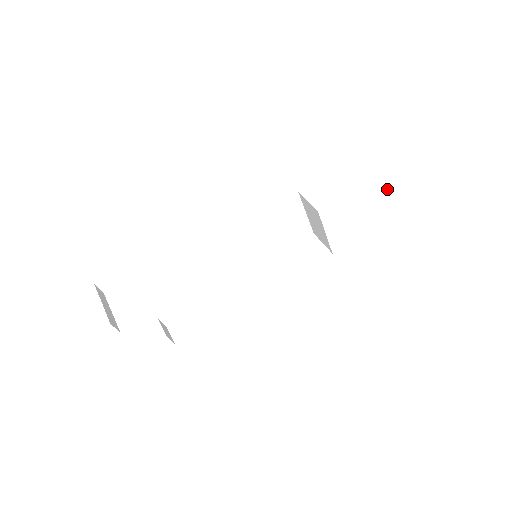
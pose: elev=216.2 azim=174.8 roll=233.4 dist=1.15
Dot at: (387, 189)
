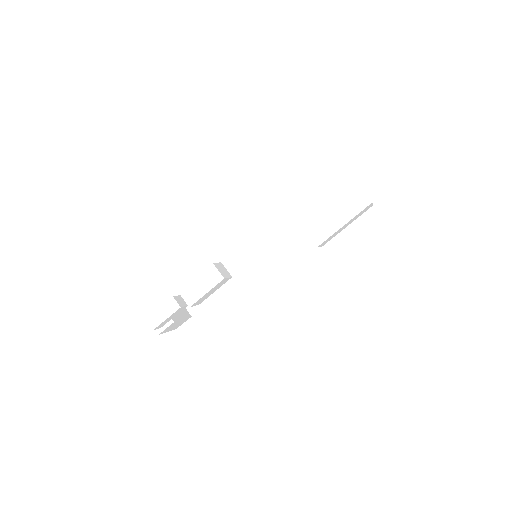
Dot at: (345, 181)
